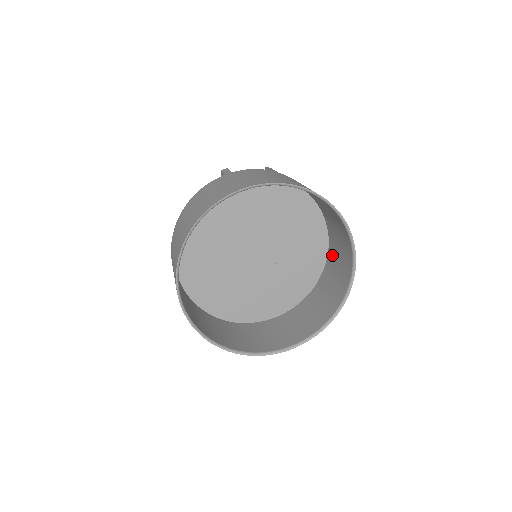
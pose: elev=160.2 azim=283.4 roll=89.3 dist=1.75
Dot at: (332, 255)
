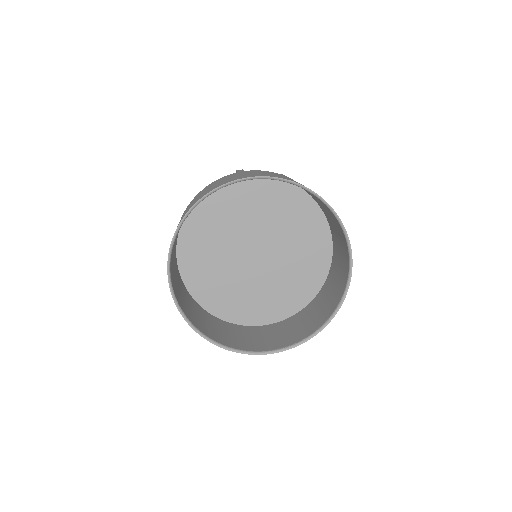
Dot at: (333, 268)
